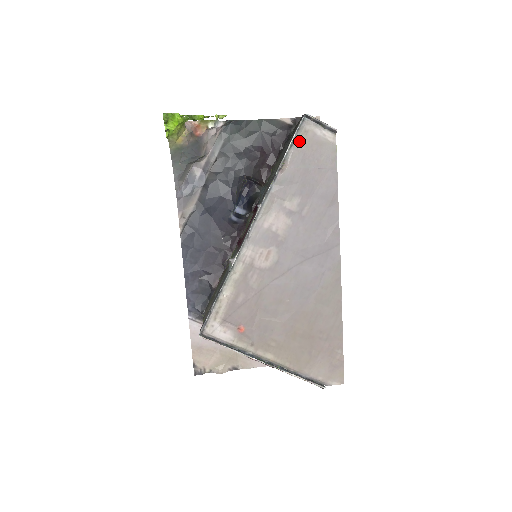
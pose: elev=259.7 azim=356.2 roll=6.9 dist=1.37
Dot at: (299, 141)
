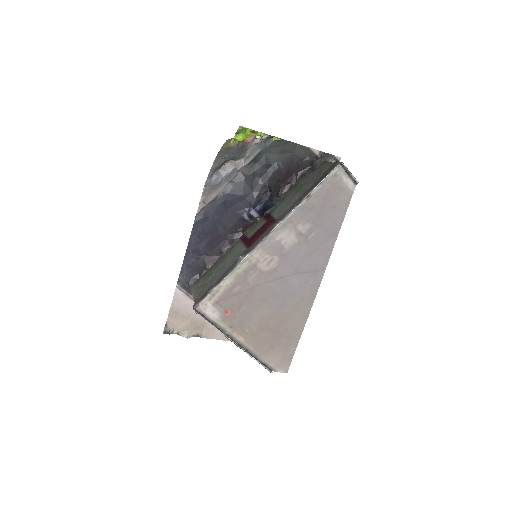
Dot at: (328, 181)
